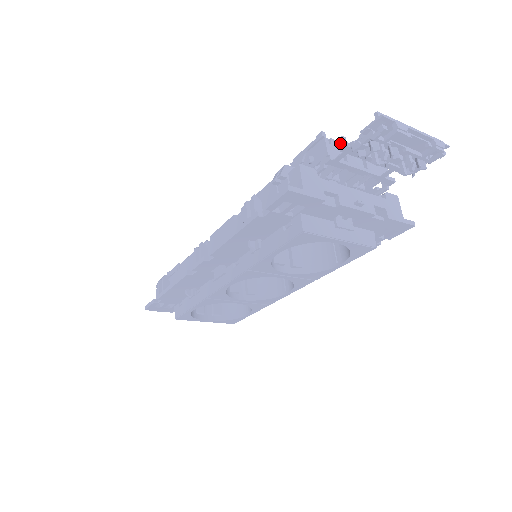
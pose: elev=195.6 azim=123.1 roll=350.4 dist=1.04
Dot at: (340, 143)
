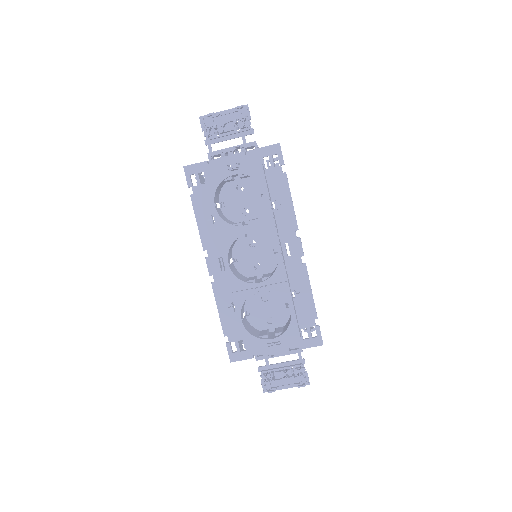
Dot at: occluded
